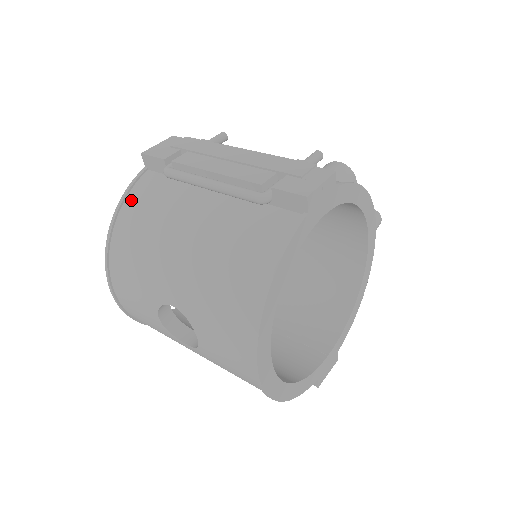
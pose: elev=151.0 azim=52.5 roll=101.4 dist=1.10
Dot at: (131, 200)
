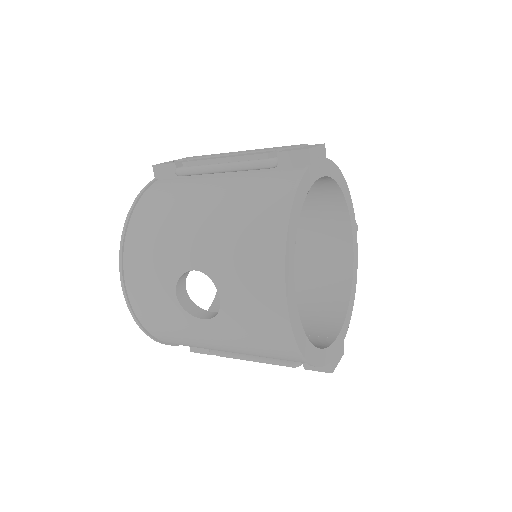
Dot at: (145, 198)
